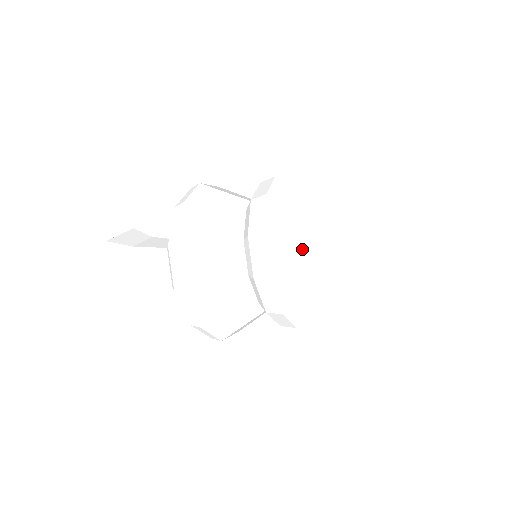
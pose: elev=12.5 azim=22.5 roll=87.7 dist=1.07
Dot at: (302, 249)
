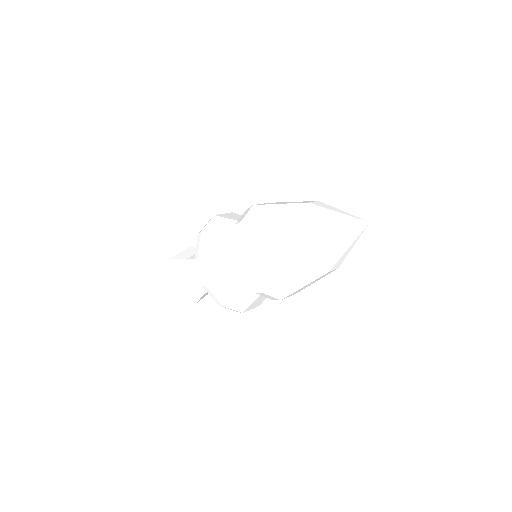
Dot at: (262, 253)
